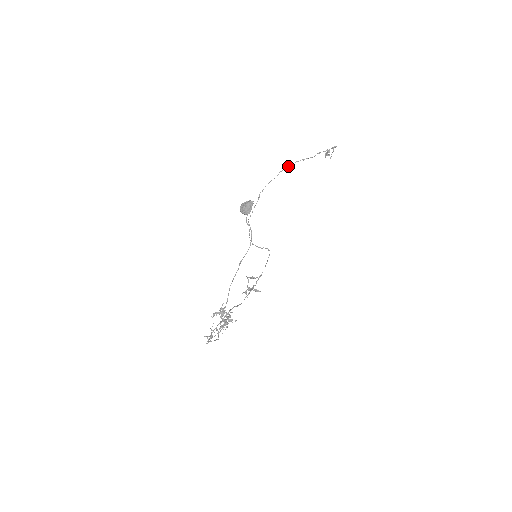
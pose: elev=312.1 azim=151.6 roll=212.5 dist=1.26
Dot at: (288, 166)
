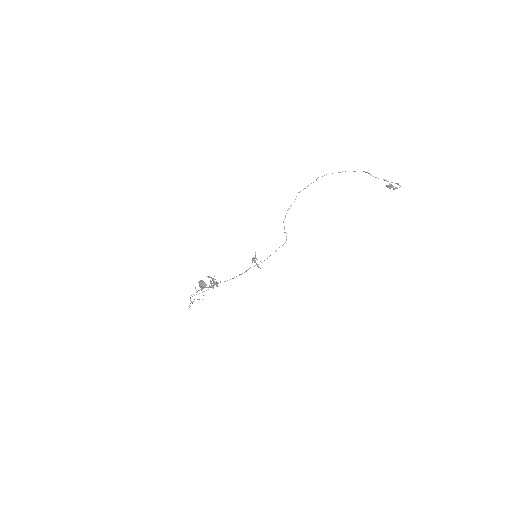
Dot at: occluded
